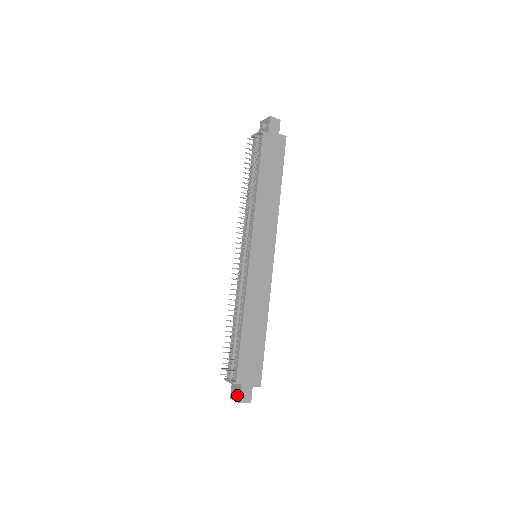
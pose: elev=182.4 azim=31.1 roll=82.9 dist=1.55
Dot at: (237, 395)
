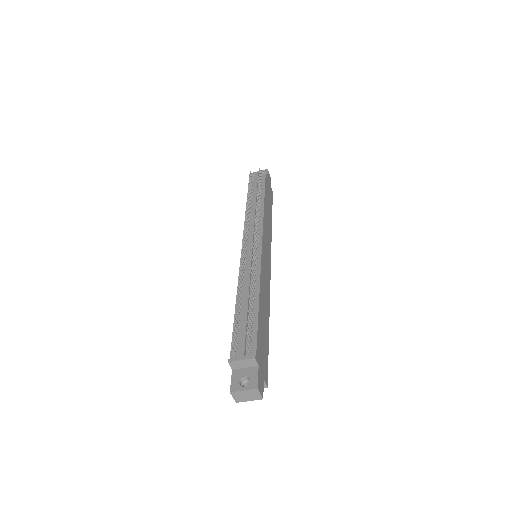
Dot at: (250, 381)
